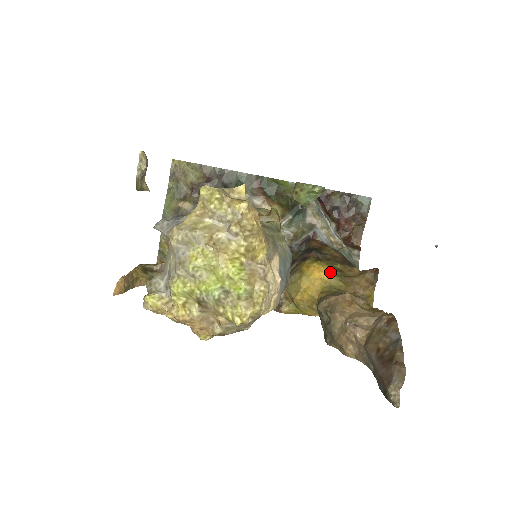
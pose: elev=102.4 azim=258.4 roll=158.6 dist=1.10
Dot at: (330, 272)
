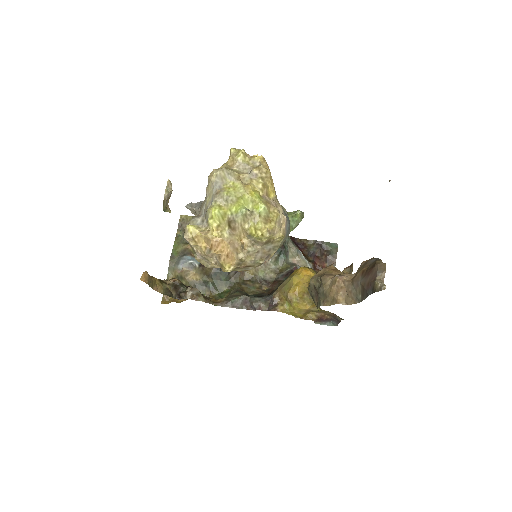
Dot at: (315, 272)
